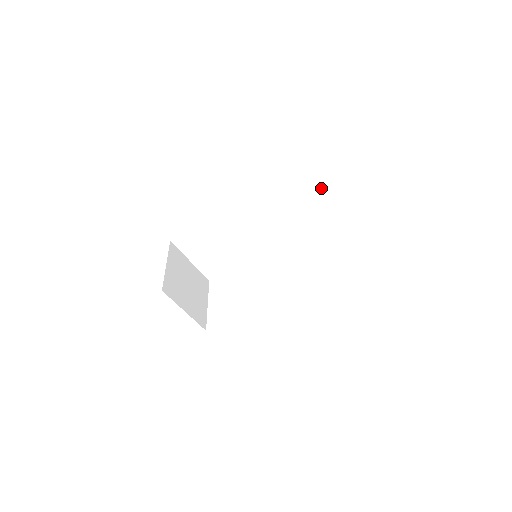
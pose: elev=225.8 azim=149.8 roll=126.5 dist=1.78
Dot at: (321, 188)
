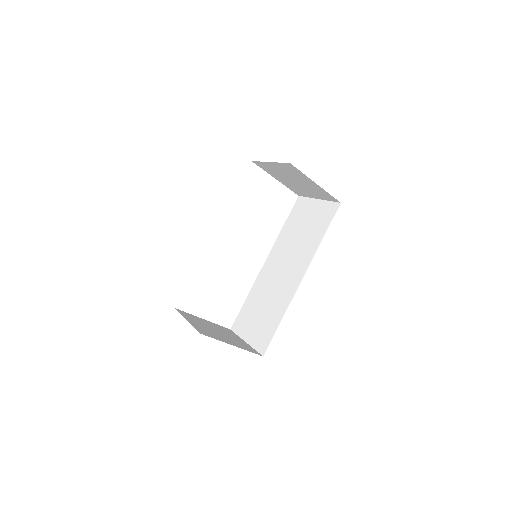
Dot at: occluded
